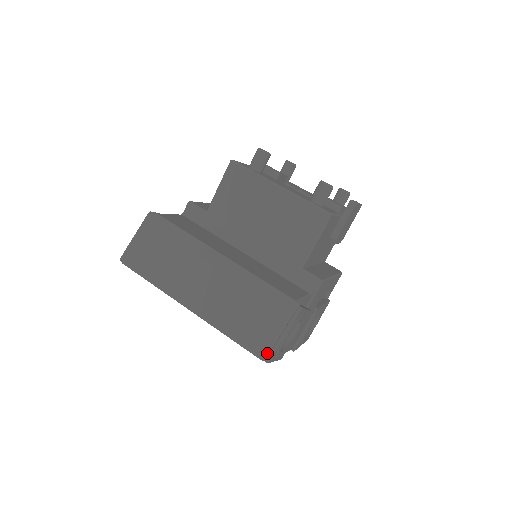
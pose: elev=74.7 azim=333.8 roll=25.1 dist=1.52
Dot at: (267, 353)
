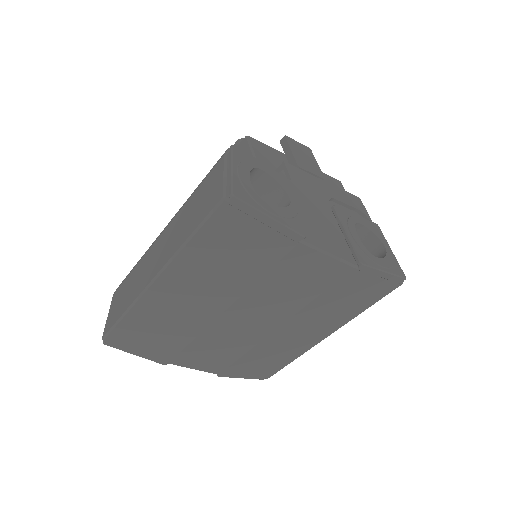
Dot at: (224, 191)
